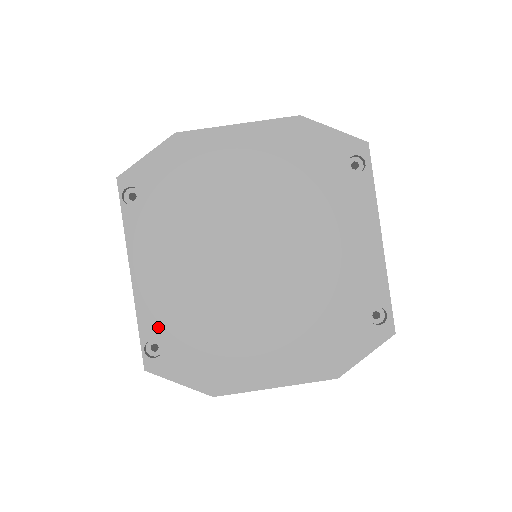
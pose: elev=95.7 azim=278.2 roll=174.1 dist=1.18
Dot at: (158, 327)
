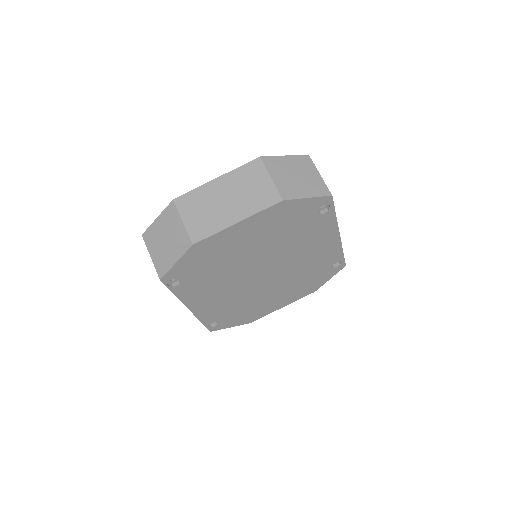
Dot at: (213, 318)
